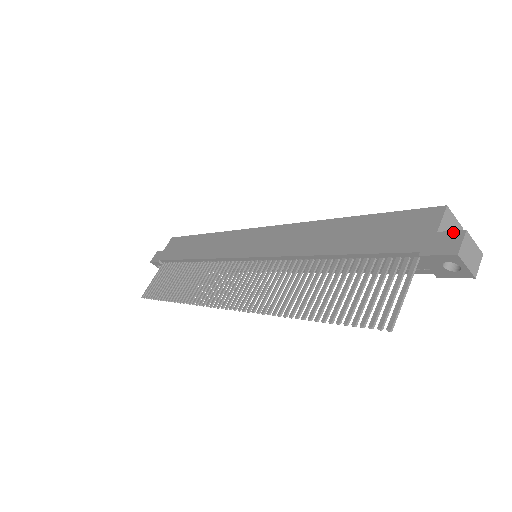
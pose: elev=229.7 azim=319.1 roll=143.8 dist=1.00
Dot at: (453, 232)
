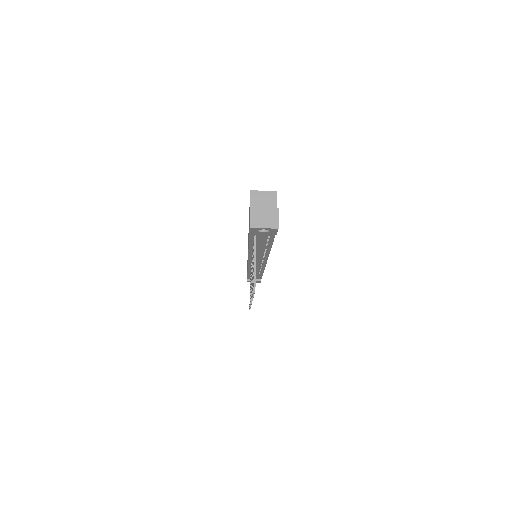
Dot at: occluded
